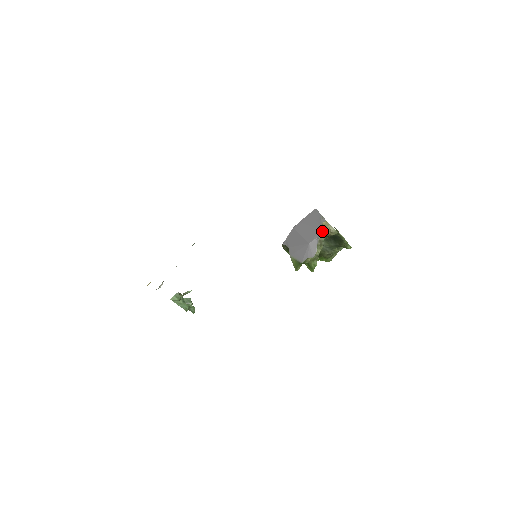
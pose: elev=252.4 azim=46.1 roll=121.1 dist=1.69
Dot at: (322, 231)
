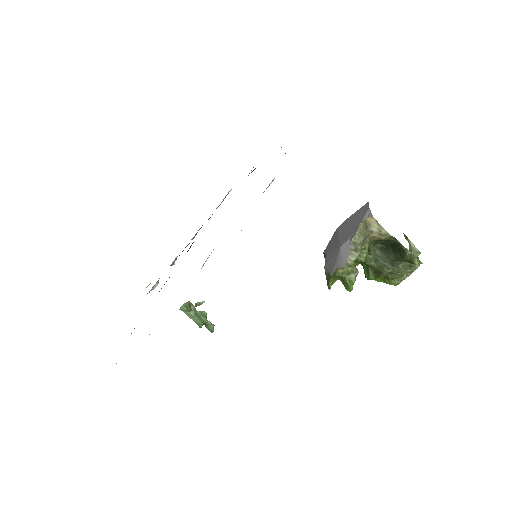
Dot at: (359, 229)
